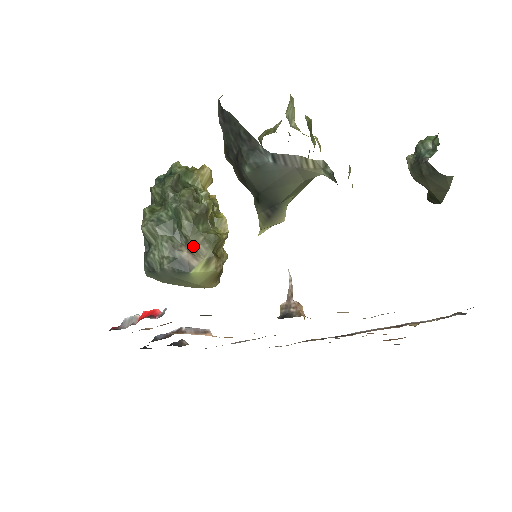
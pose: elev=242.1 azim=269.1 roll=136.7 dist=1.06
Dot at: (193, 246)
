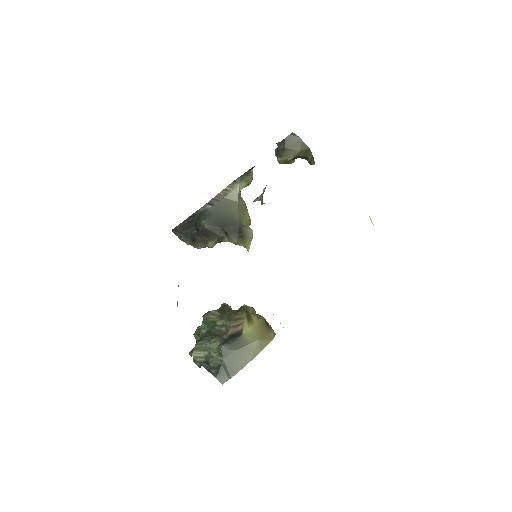
Dot at: (231, 321)
